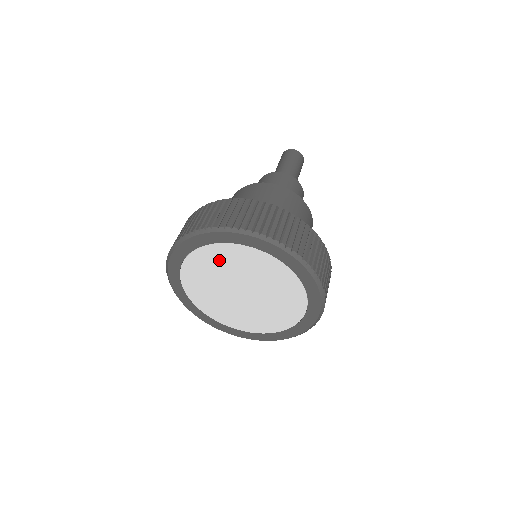
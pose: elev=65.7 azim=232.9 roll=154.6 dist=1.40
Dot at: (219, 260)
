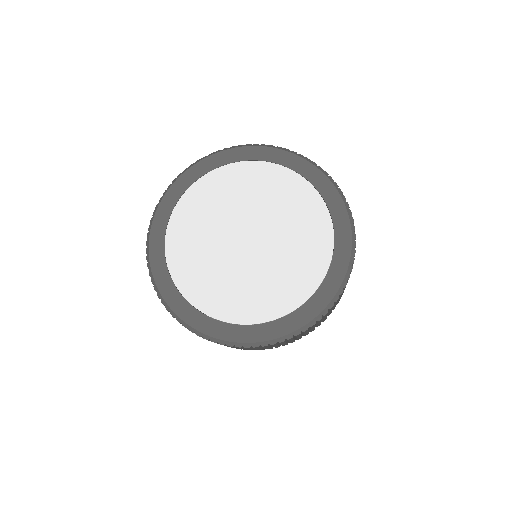
Dot at: (191, 230)
